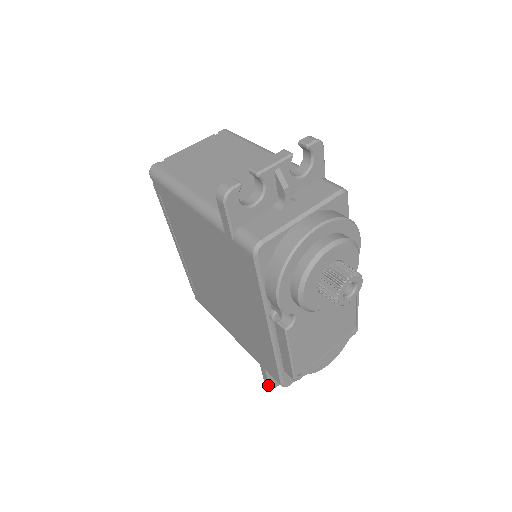
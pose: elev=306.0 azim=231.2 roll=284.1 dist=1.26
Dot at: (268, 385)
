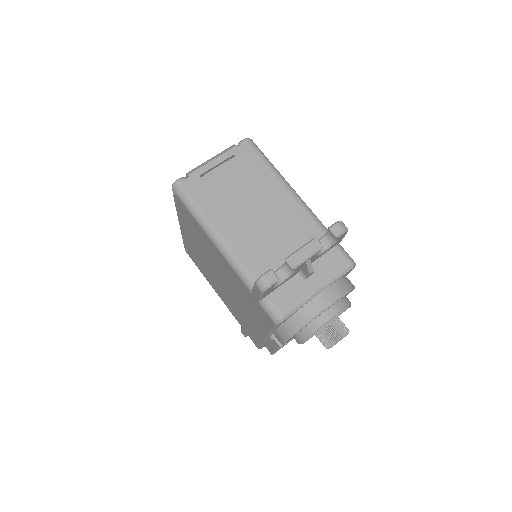
Dot at: (244, 335)
